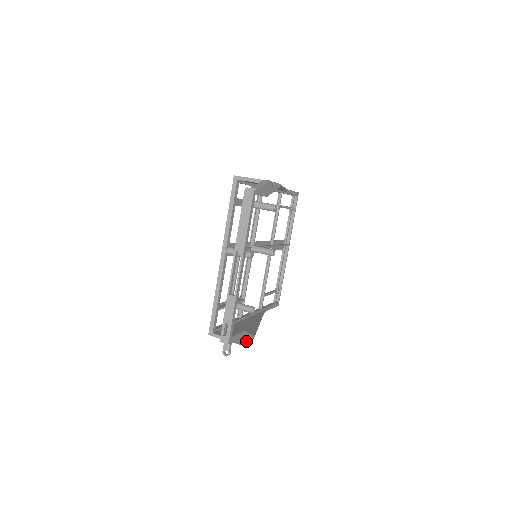
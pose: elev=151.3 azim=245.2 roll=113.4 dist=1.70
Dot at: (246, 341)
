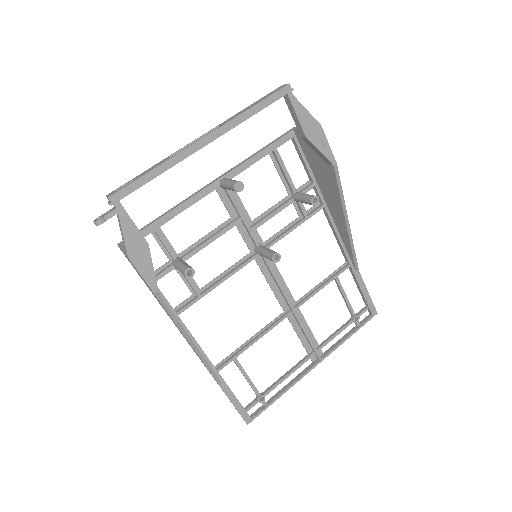
Dot at: (140, 268)
